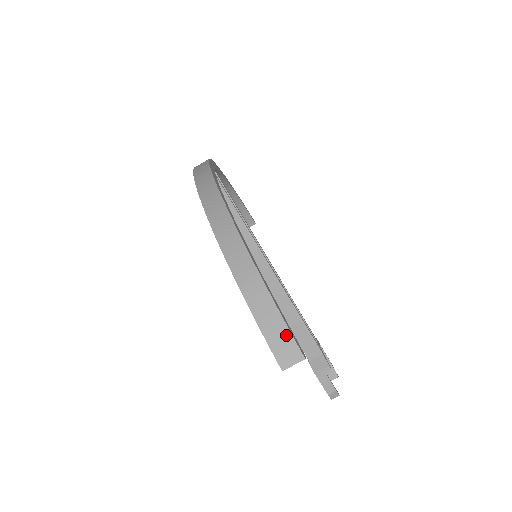
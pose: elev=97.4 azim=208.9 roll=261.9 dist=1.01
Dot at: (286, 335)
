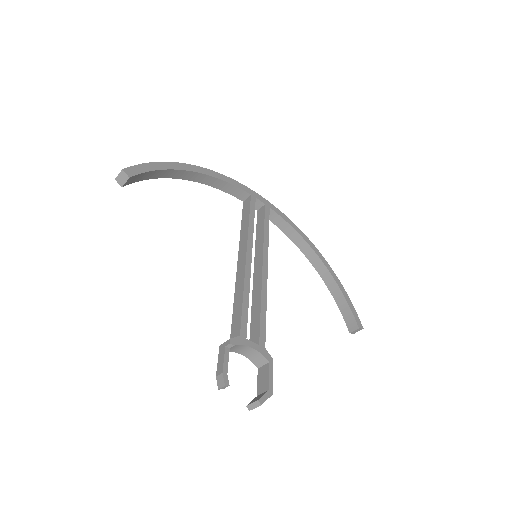
Dot at: (132, 167)
